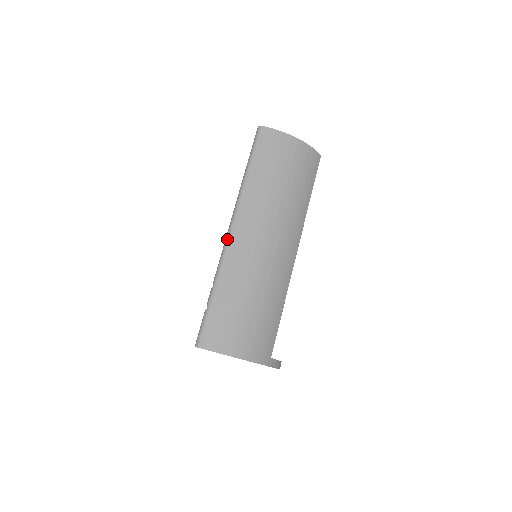
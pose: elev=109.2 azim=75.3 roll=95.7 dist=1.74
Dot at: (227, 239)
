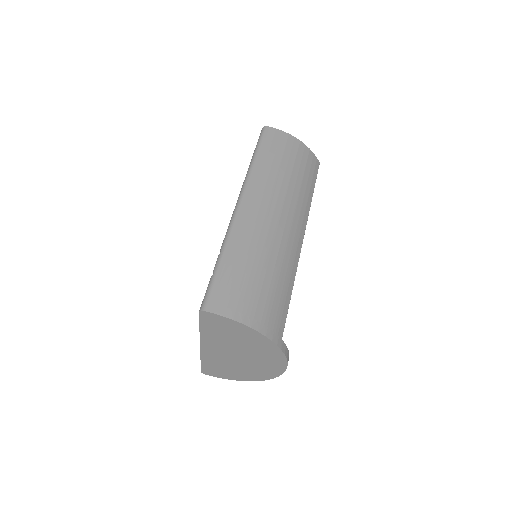
Dot at: (235, 211)
